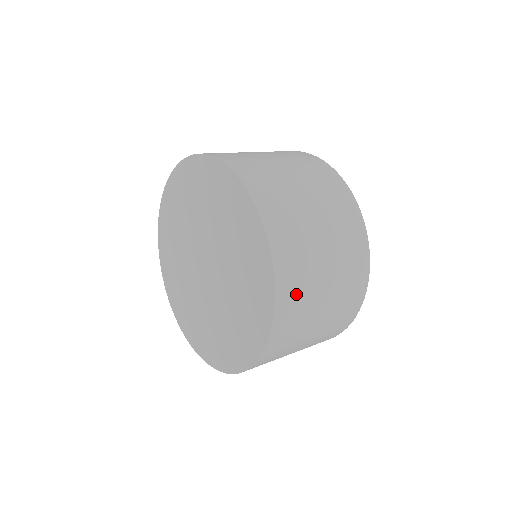
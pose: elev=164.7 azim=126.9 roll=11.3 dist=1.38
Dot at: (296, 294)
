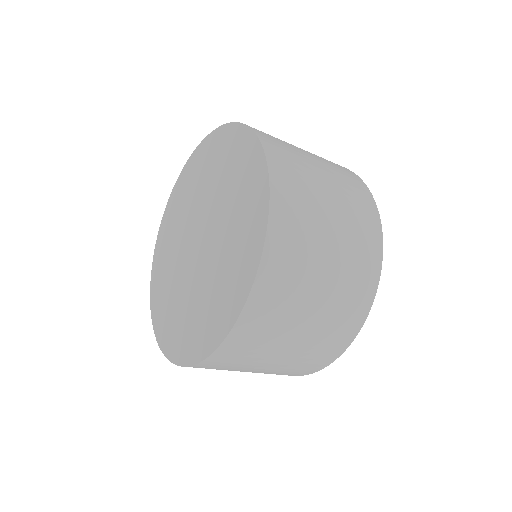
Dot at: (284, 152)
